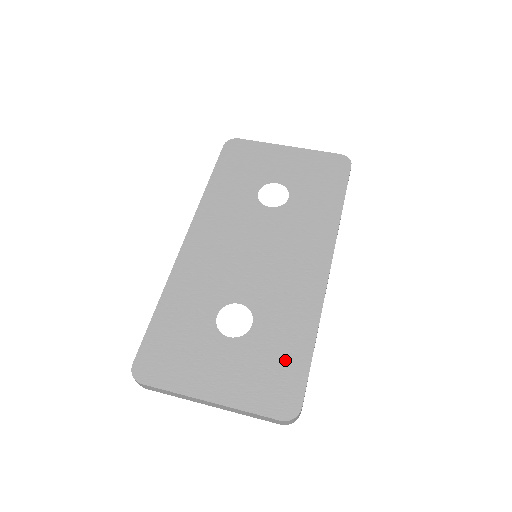
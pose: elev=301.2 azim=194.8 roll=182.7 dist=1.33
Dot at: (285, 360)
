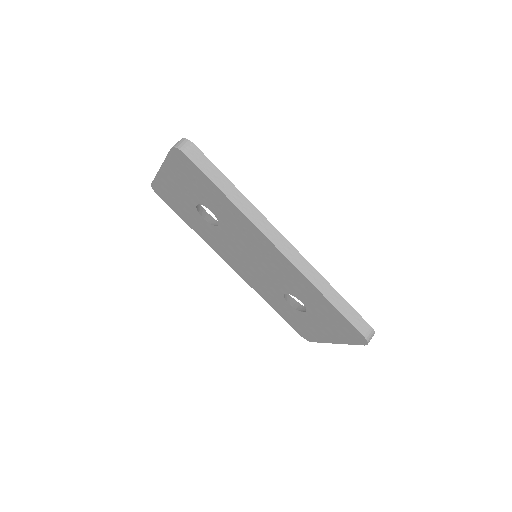
Dot at: (332, 316)
